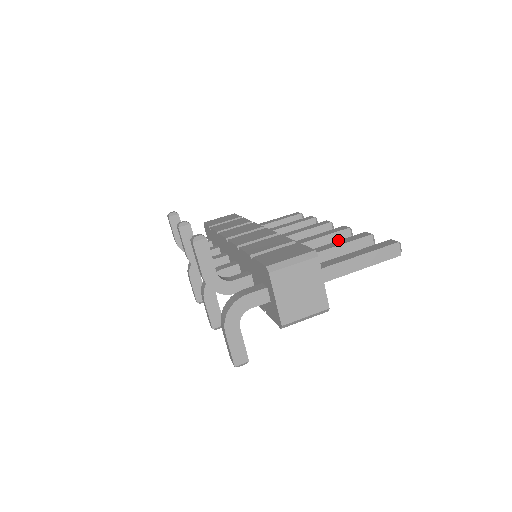
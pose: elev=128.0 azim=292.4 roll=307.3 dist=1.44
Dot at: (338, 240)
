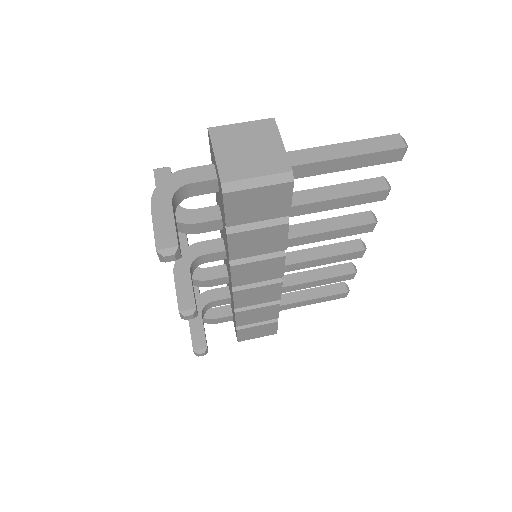
Dot at: (356, 223)
